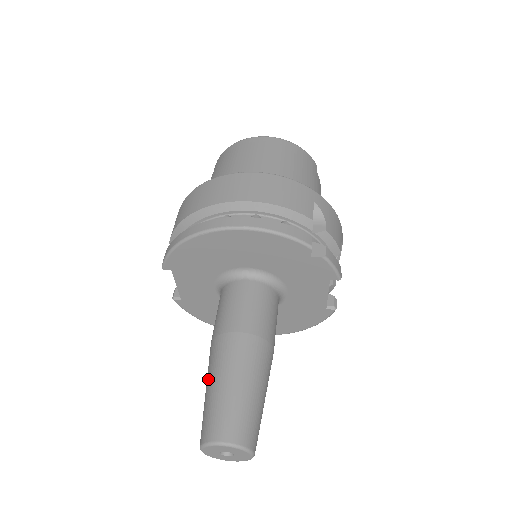
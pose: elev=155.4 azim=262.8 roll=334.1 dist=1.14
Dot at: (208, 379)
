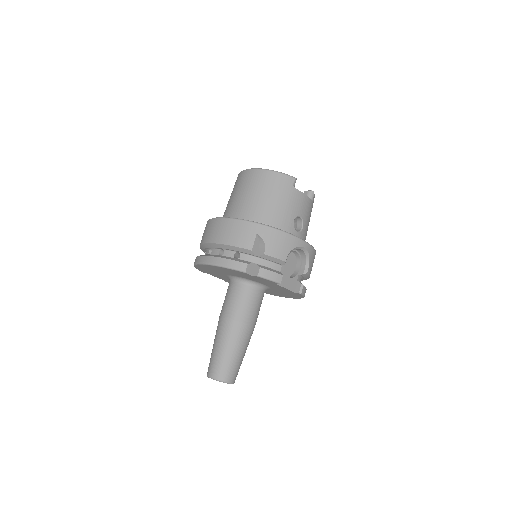
Dot at: occluded
